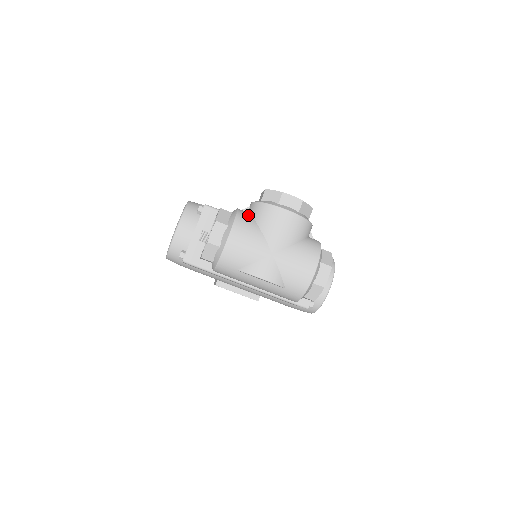
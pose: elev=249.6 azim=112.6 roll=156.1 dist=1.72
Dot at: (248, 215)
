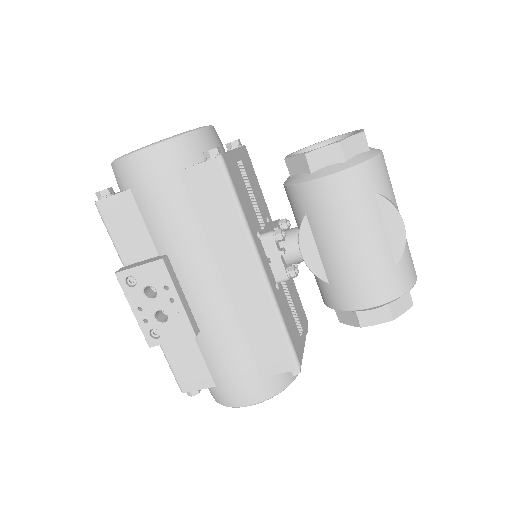
Dot at: occluded
